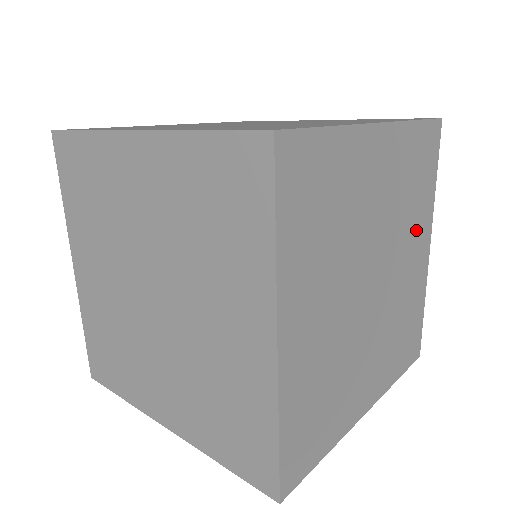
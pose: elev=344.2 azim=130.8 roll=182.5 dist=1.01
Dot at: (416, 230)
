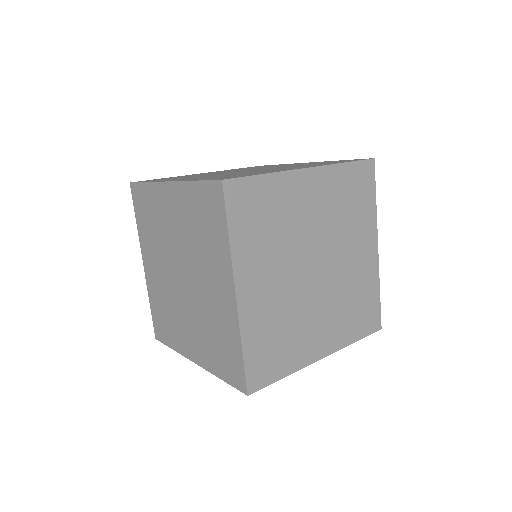
Dot at: (358, 234)
